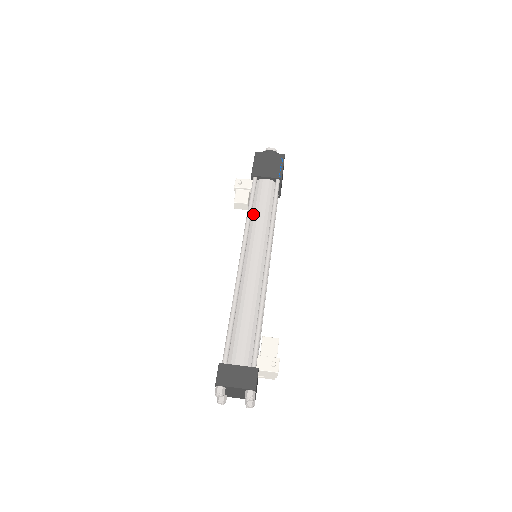
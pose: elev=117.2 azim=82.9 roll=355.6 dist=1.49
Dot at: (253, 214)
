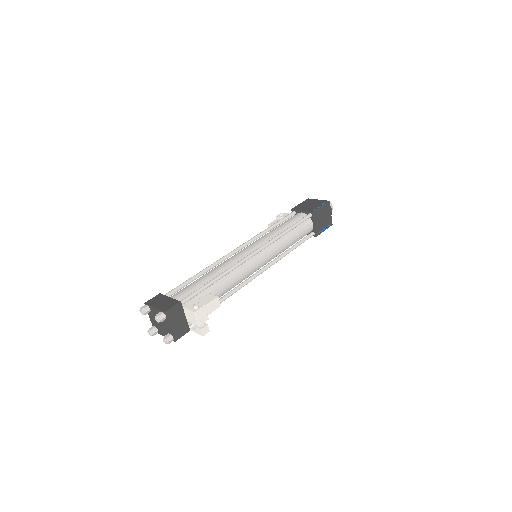
Dot at: (273, 229)
